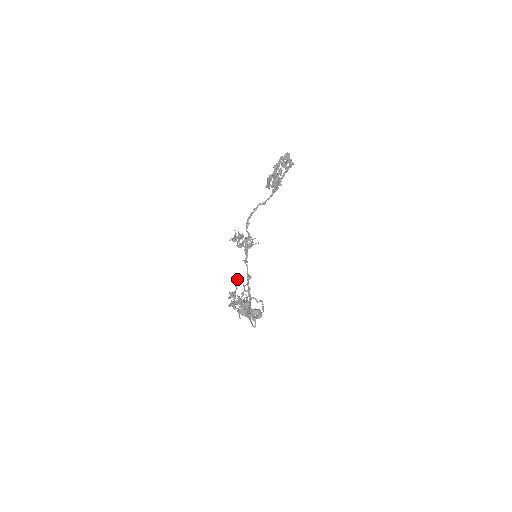
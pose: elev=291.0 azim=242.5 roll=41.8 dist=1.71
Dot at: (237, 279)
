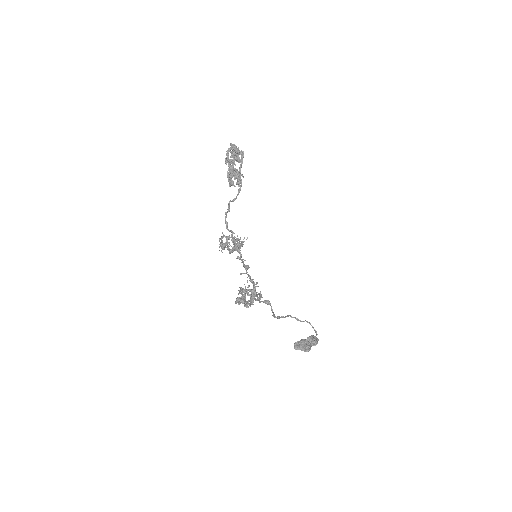
Dot at: (244, 284)
